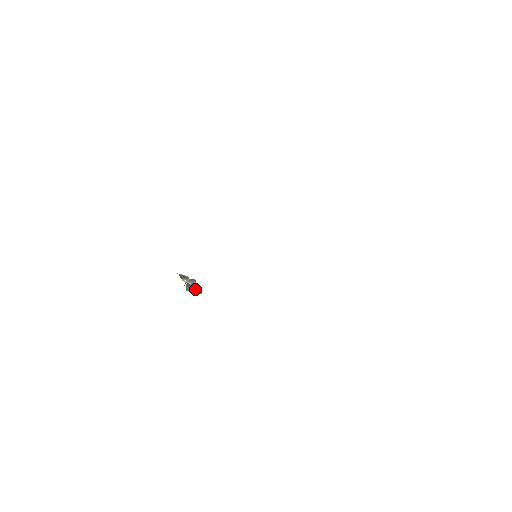
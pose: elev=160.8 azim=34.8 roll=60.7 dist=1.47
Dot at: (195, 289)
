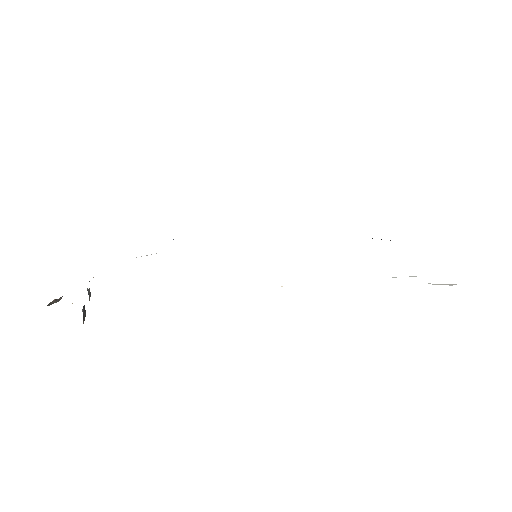
Dot at: (83, 306)
